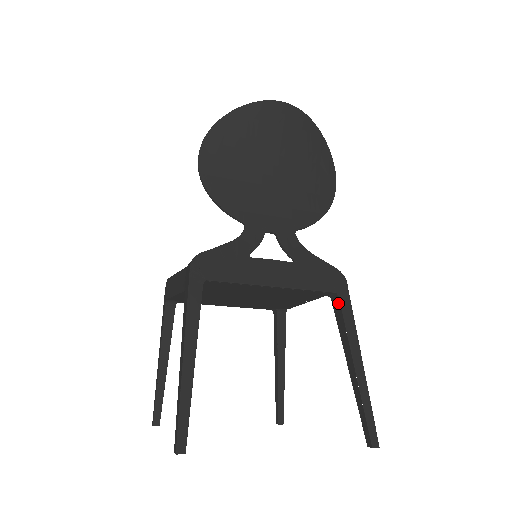
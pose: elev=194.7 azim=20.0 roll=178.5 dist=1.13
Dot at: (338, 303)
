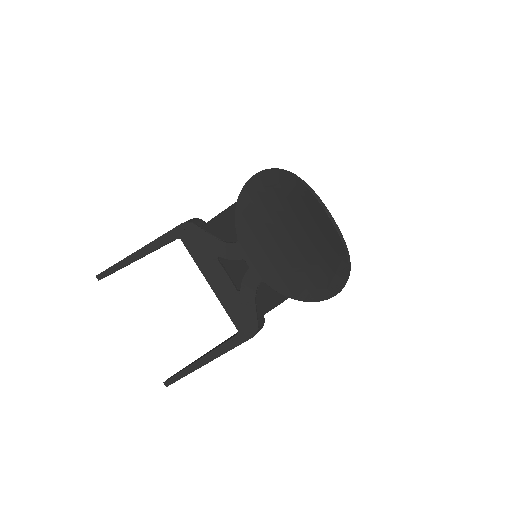
Dot at: (234, 335)
